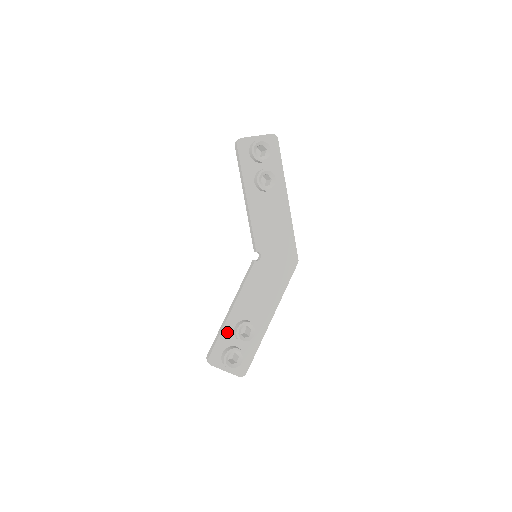
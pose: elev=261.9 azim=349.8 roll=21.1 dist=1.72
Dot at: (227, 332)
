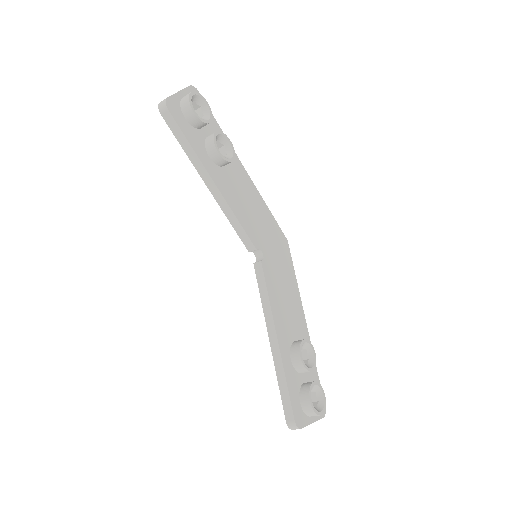
Dot at: (289, 372)
